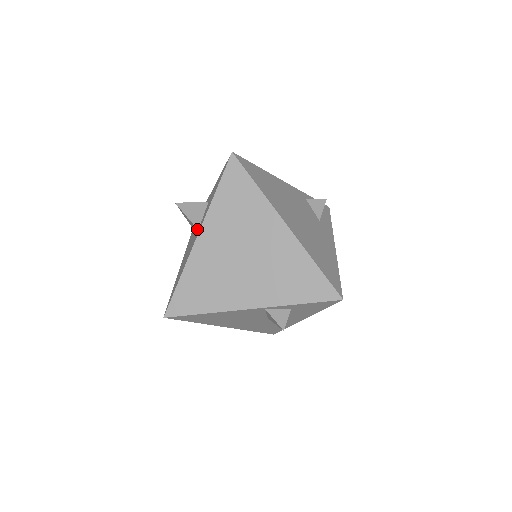
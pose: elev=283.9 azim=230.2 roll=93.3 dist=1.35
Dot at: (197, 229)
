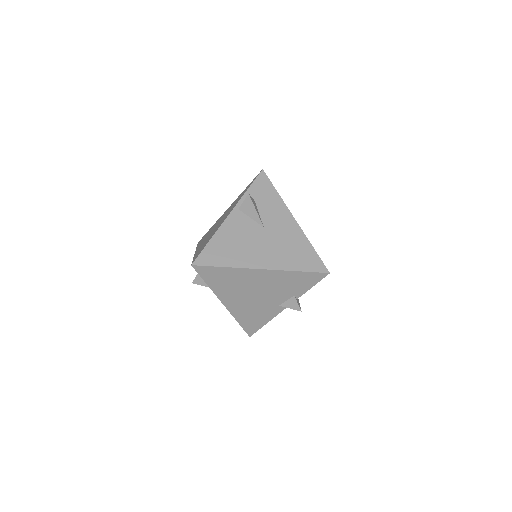
Dot at: occluded
